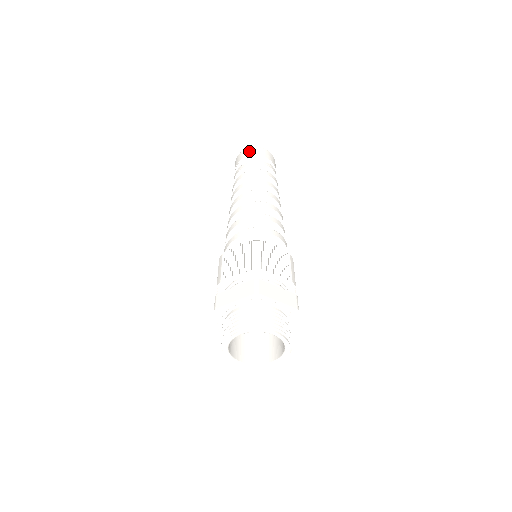
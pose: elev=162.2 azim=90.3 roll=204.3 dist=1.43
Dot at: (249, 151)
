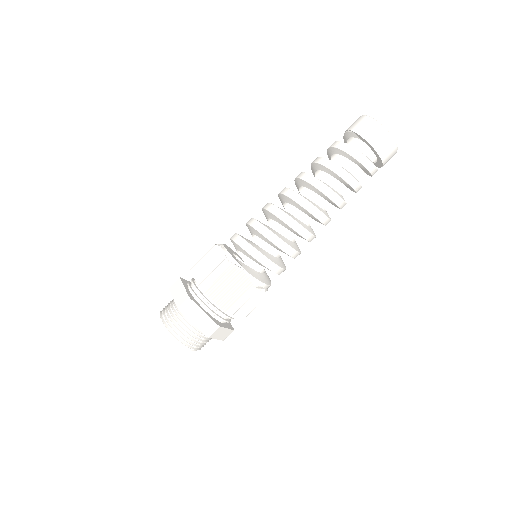
Dot at: (363, 125)
